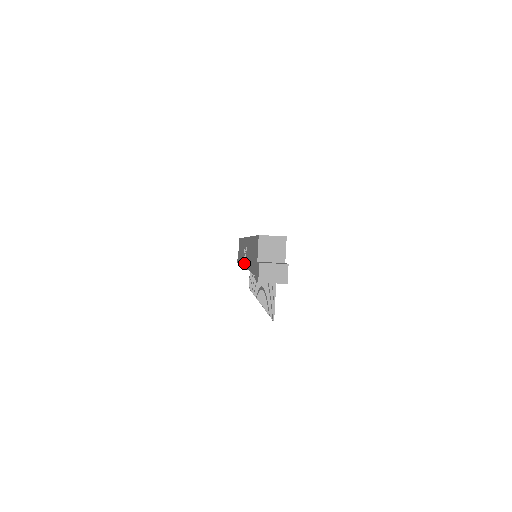
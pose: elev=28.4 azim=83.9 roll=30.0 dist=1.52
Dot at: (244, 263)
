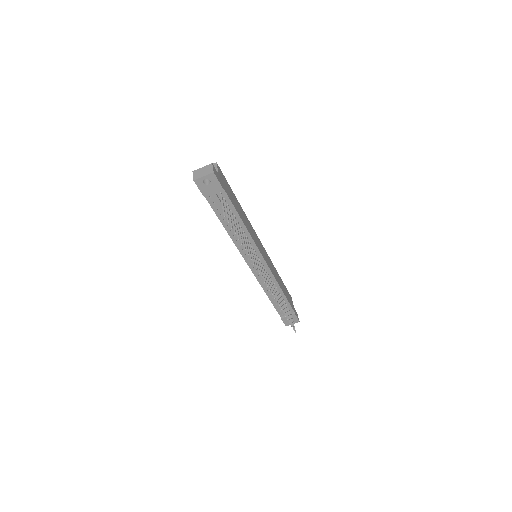
Dot at: (249, 266)
